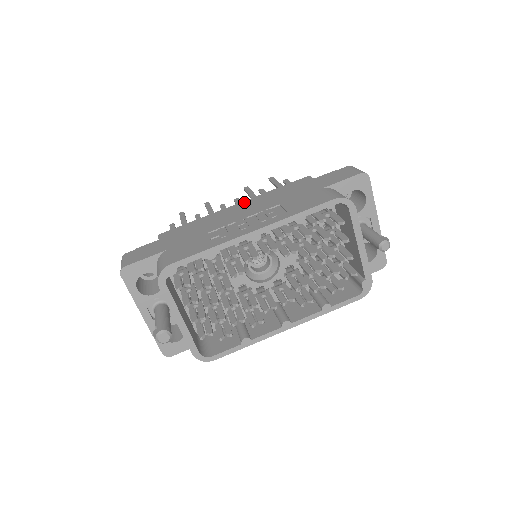
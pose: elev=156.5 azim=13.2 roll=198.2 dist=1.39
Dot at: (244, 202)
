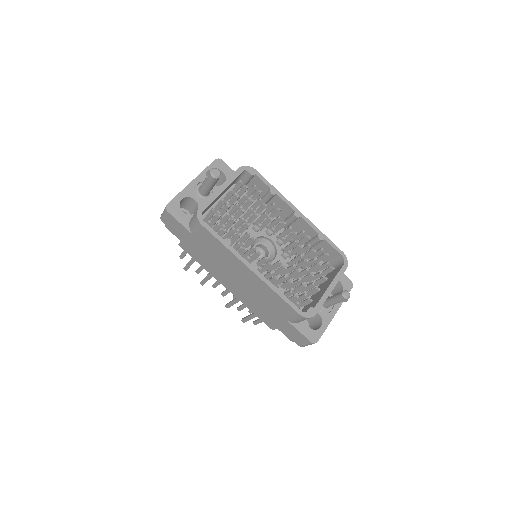
Dot at: occluded
